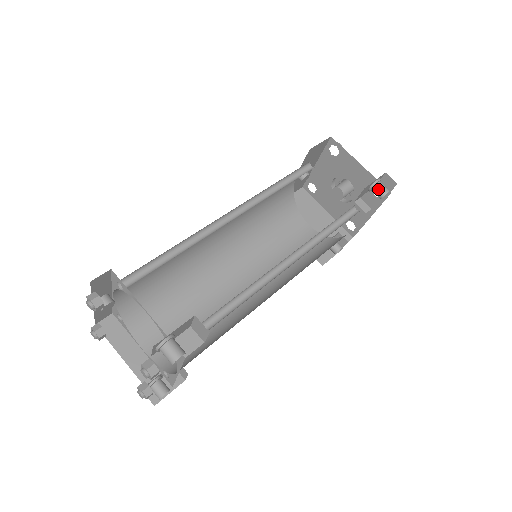
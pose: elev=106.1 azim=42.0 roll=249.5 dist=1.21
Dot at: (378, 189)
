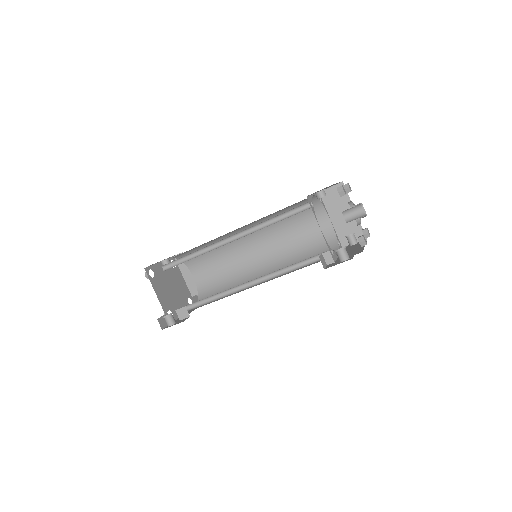
Dot at: (338, 255)
